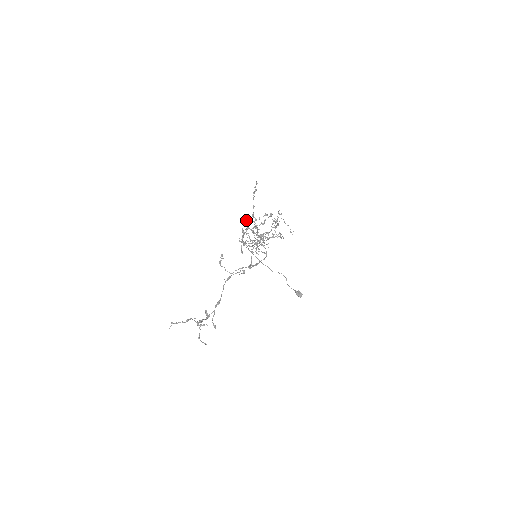
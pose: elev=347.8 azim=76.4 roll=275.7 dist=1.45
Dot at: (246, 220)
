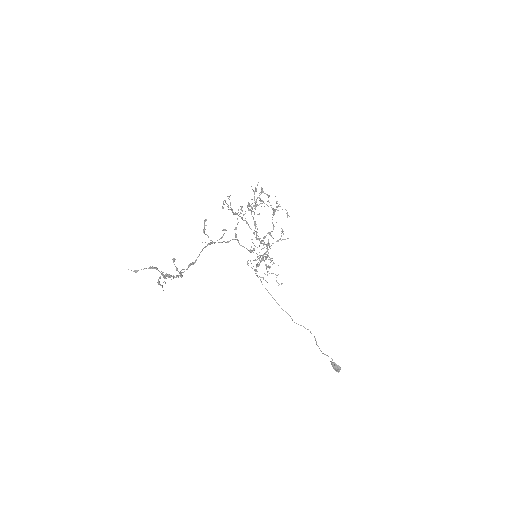
Dot at: occluded
